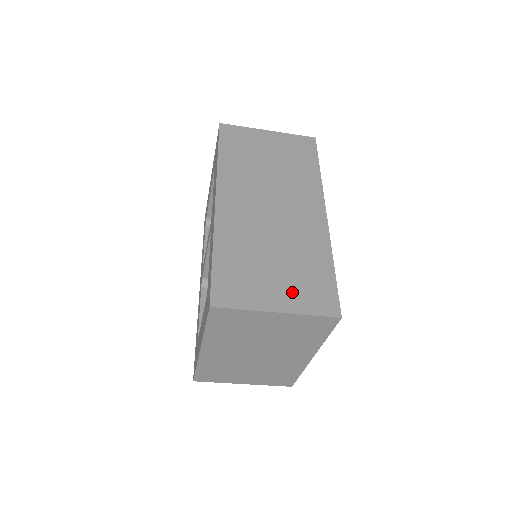
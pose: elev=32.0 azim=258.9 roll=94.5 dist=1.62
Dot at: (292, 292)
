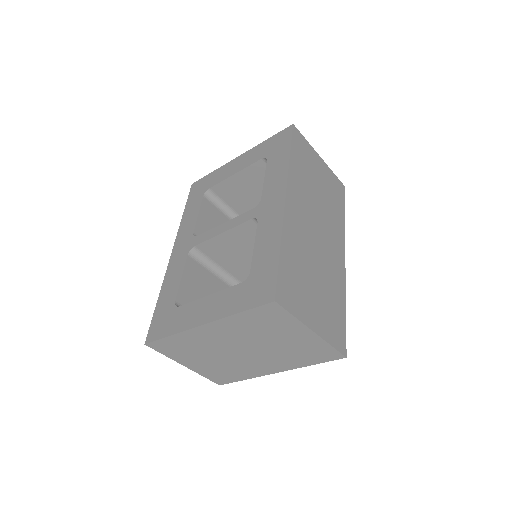
Dot at: (323, 318)
